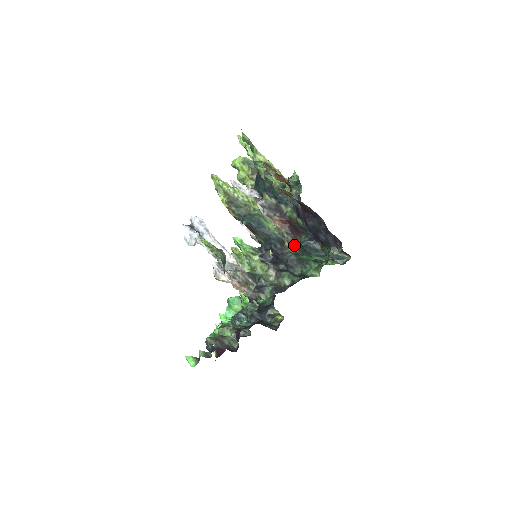
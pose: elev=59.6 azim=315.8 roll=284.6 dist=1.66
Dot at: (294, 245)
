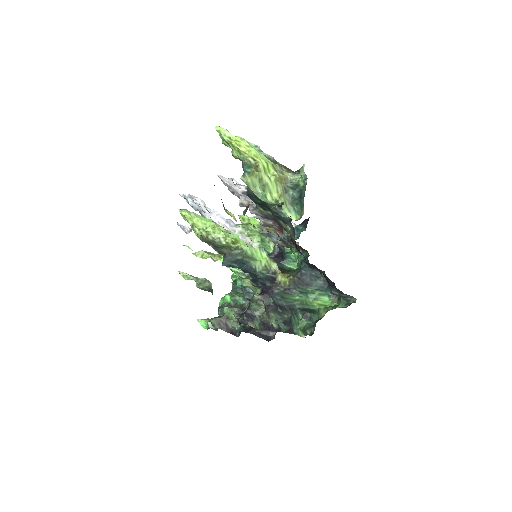
Dot at: (299, 254)
